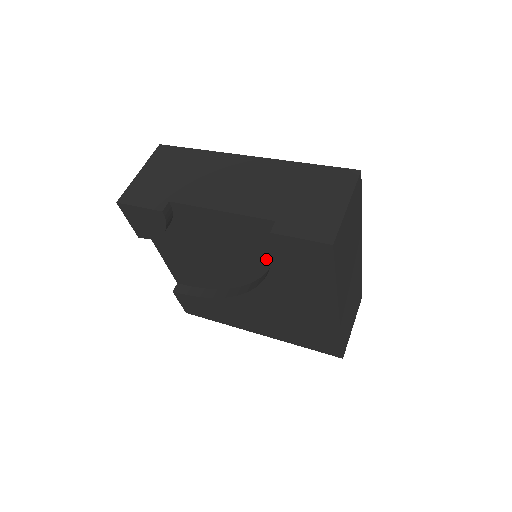
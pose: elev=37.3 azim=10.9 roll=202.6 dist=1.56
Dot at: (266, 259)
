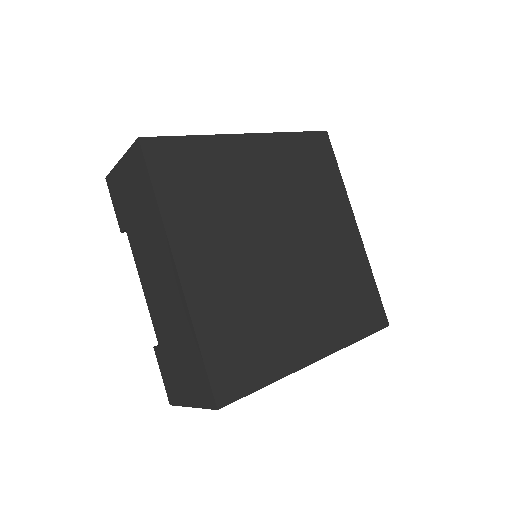
Dot at: occluded
